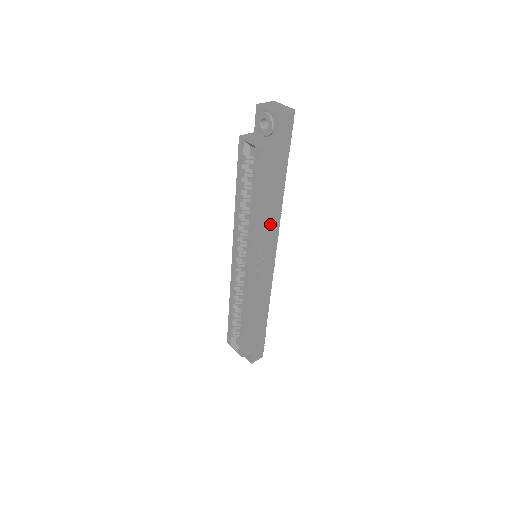
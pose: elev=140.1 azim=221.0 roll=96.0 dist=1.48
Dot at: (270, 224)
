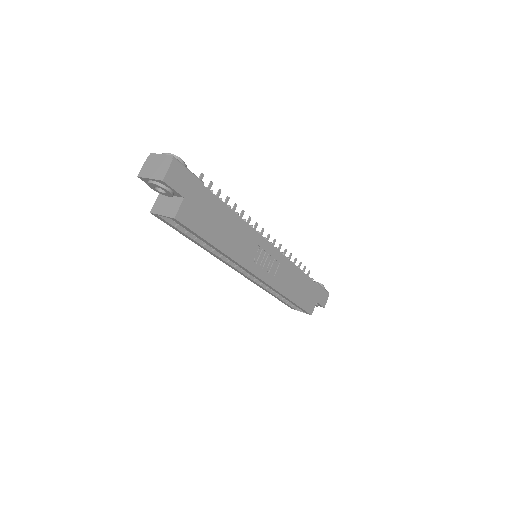
Dot at: (243, 238)
